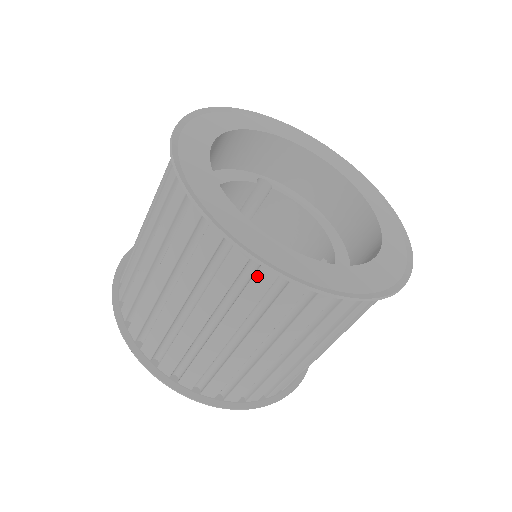
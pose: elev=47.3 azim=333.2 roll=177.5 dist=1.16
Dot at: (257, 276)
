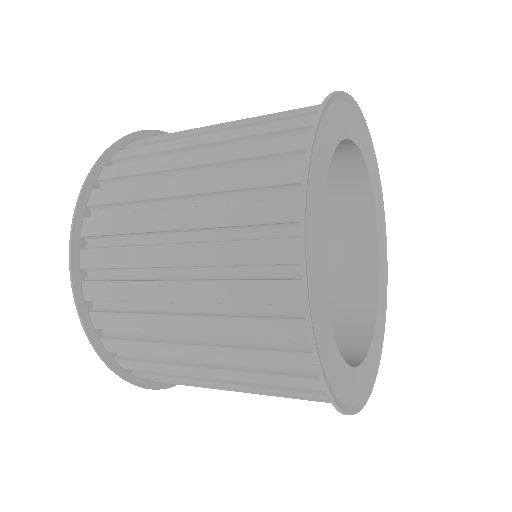
Dot at: occluded
